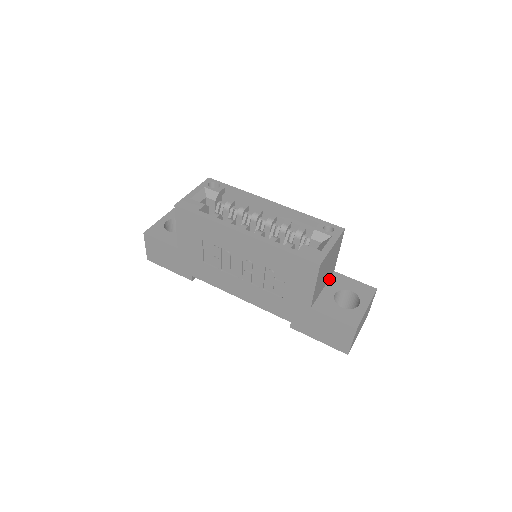
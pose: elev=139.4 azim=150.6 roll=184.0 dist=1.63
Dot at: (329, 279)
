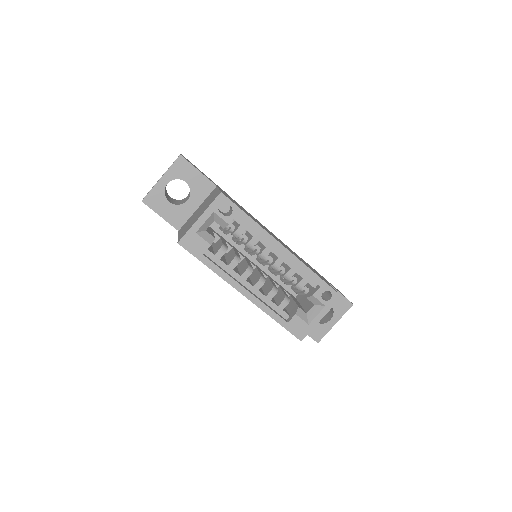
Dot at: occluded
